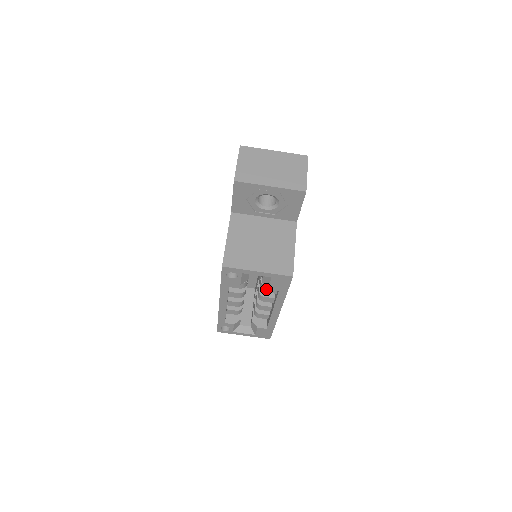
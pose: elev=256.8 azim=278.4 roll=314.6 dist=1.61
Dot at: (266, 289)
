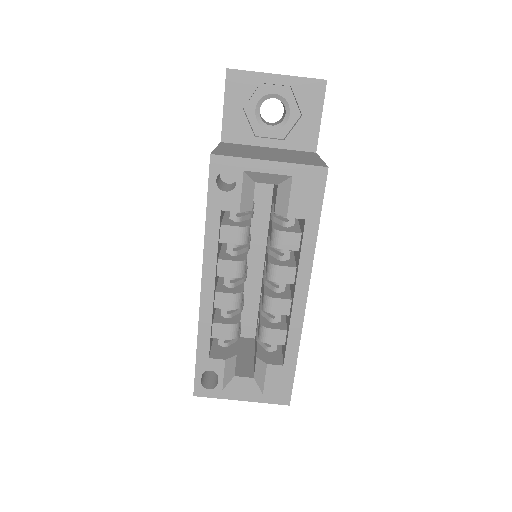
Dot at: (281, 239)
